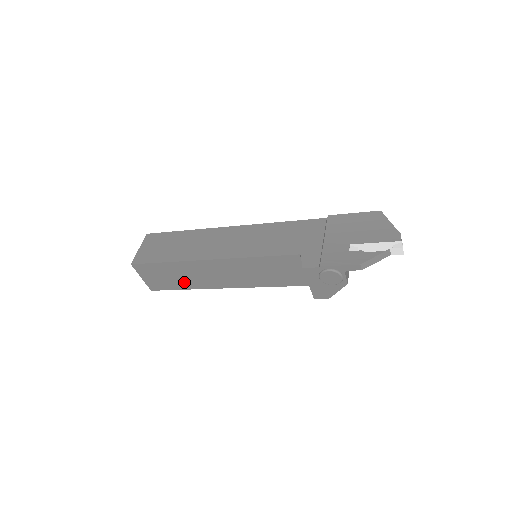
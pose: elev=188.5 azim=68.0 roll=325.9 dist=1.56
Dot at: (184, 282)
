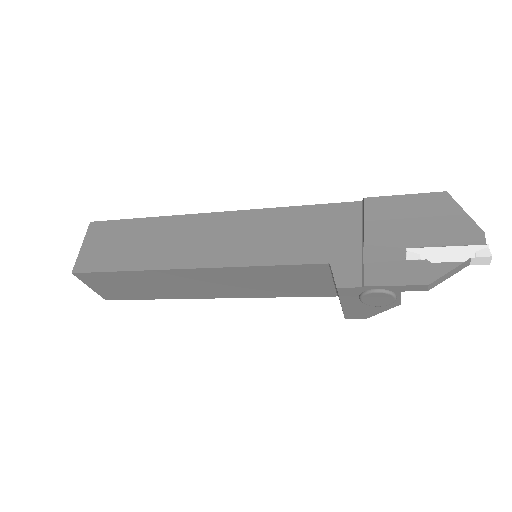
Dot at: (152, 292)
